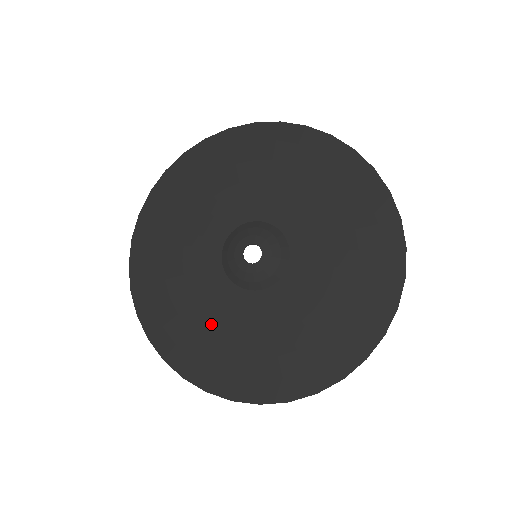
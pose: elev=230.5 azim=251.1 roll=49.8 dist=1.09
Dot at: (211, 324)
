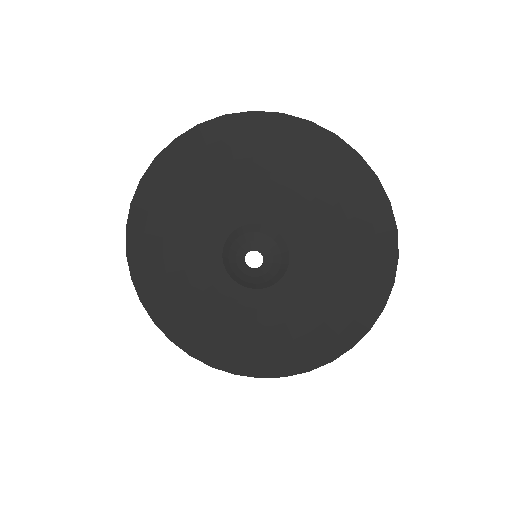
Dot at: (203, 306)
